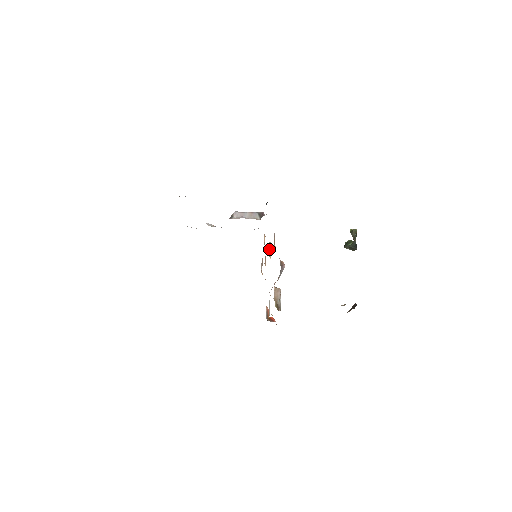
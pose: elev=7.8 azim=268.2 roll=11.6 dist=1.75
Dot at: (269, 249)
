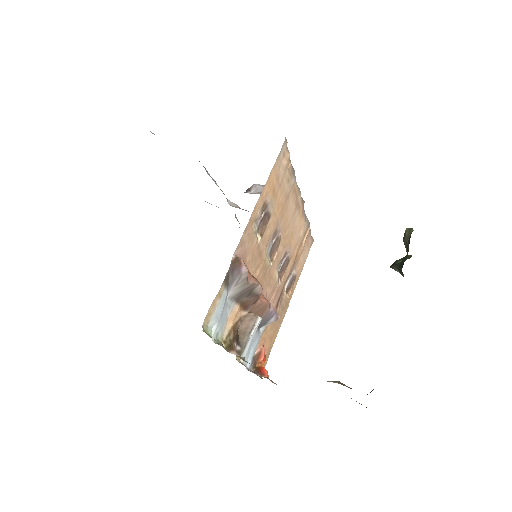
Dot at: (275, 248)
